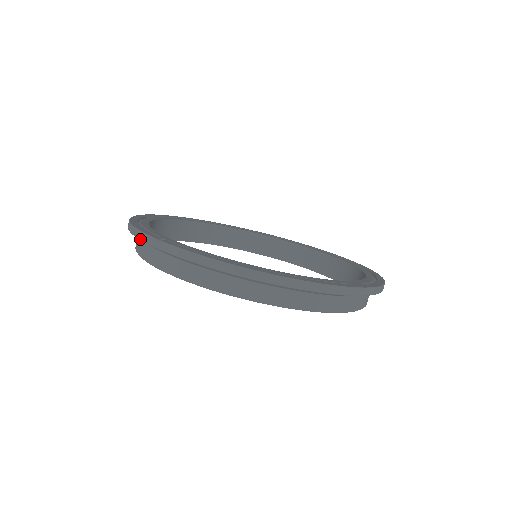
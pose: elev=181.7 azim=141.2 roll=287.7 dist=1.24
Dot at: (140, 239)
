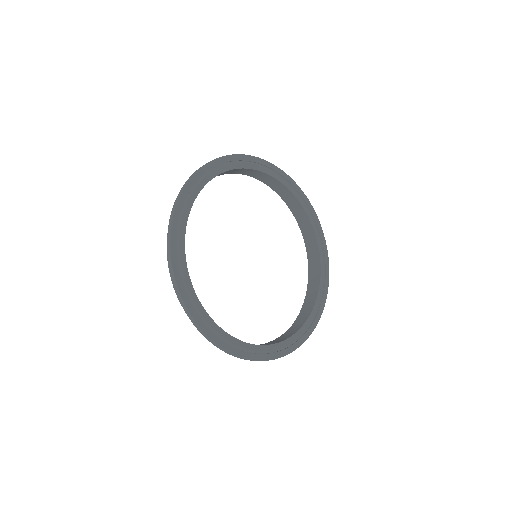
Dot at: (168, 258)
